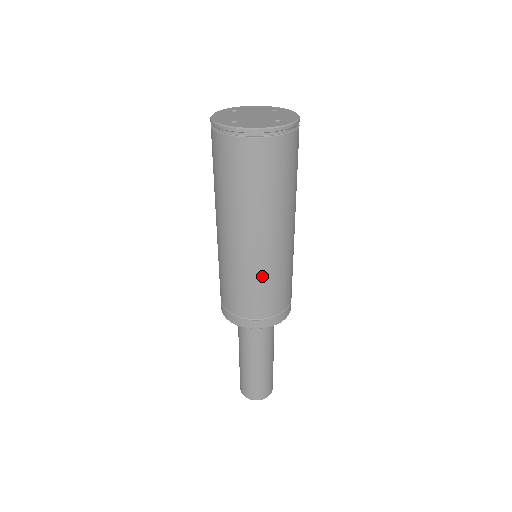
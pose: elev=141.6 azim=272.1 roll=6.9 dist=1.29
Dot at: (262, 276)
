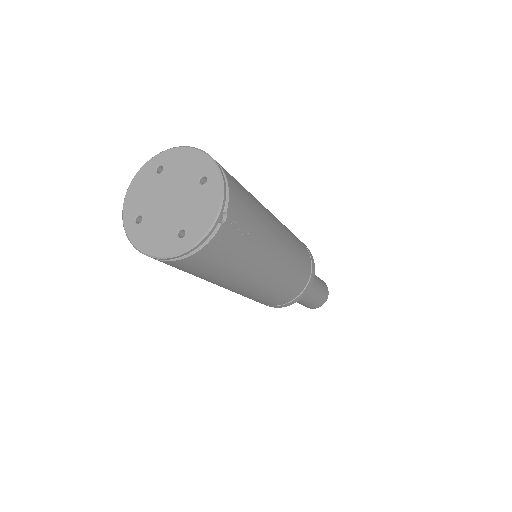
Dot at: (245, 296)
